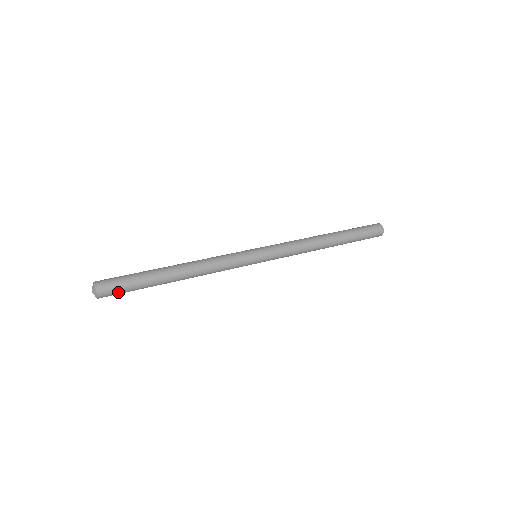
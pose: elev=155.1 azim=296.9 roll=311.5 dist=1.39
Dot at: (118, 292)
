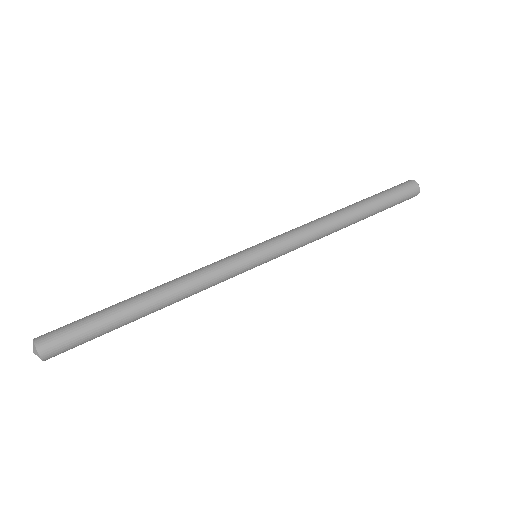
Dot at: (72, 348)
